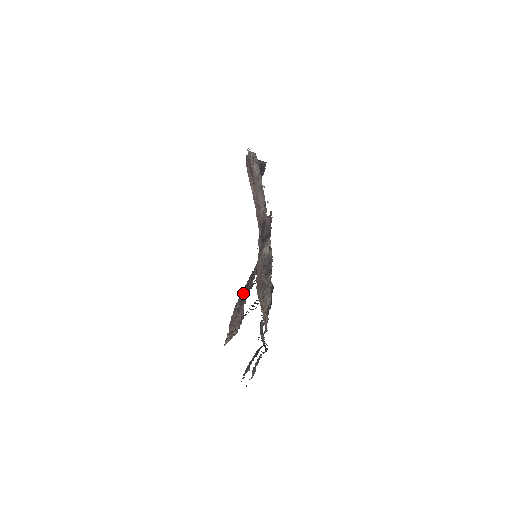
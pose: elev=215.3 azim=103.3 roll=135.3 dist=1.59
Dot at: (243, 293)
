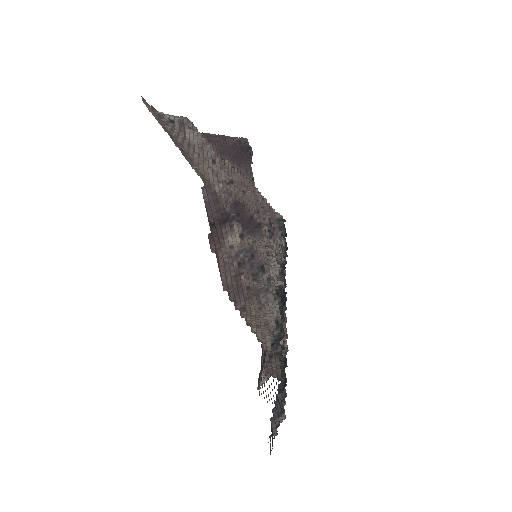
Dot at: occluded
